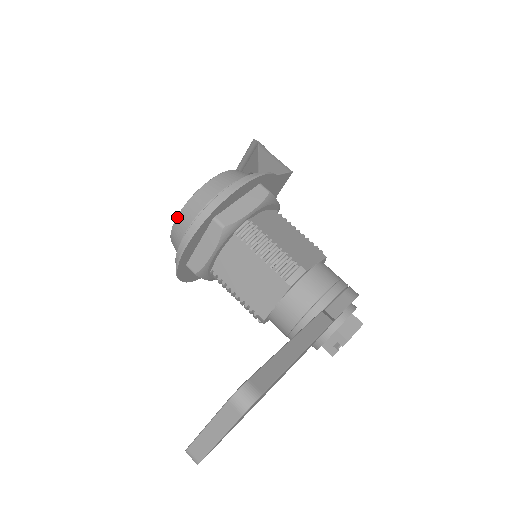
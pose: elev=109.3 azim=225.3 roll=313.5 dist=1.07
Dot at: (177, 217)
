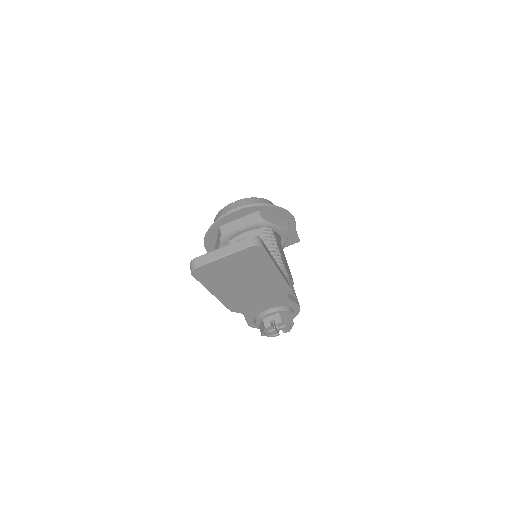
Dot at: (236, 201)
